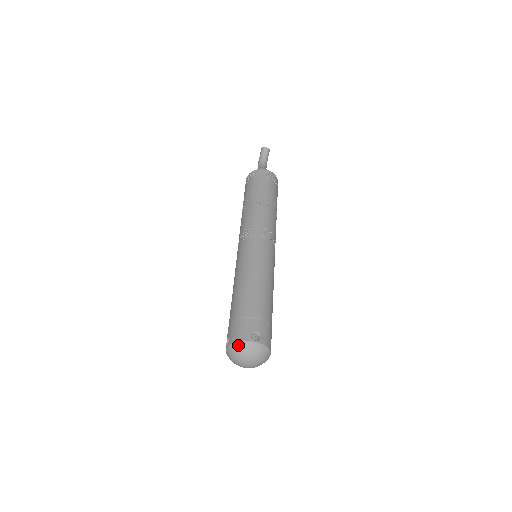
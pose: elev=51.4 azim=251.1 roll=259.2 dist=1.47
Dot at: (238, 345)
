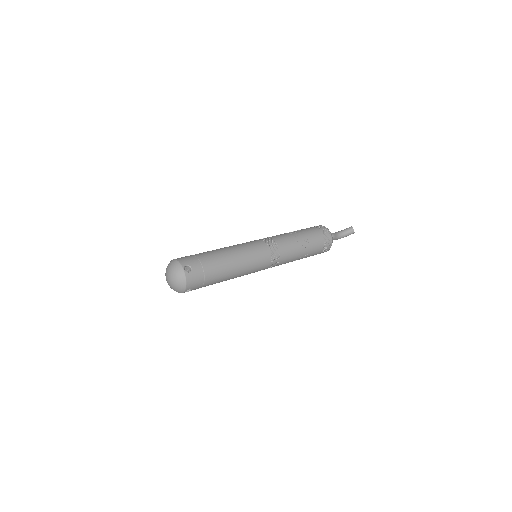
Dot at: (175, 262)
